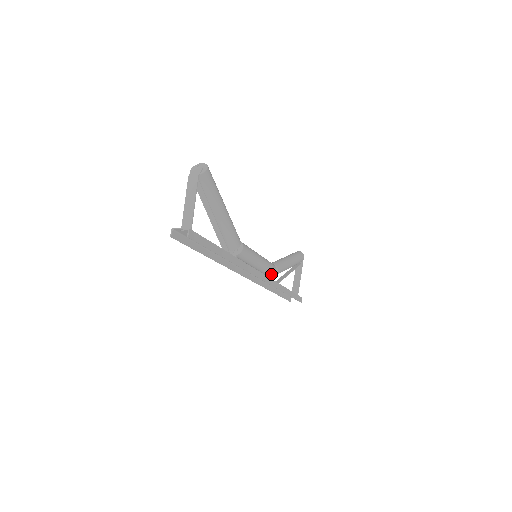
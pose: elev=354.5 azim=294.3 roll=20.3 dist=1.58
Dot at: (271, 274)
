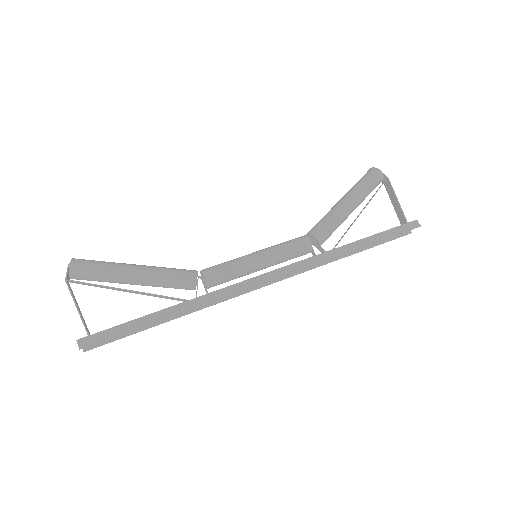
Dot at: (307, 250)
